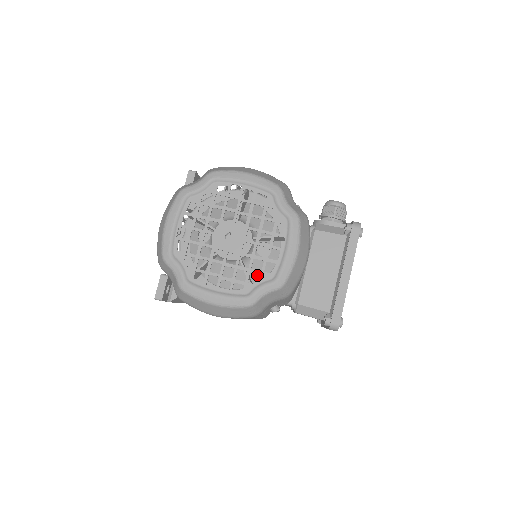
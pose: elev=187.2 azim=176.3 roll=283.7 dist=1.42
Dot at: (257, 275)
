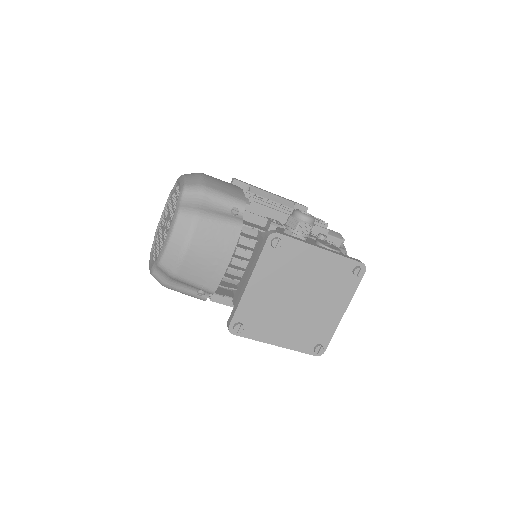
Dot at: occluded
